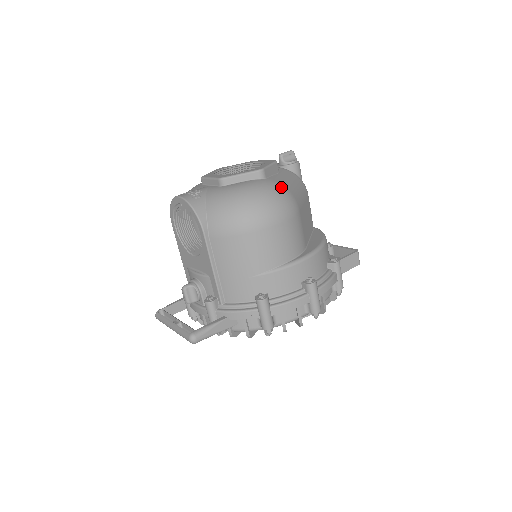
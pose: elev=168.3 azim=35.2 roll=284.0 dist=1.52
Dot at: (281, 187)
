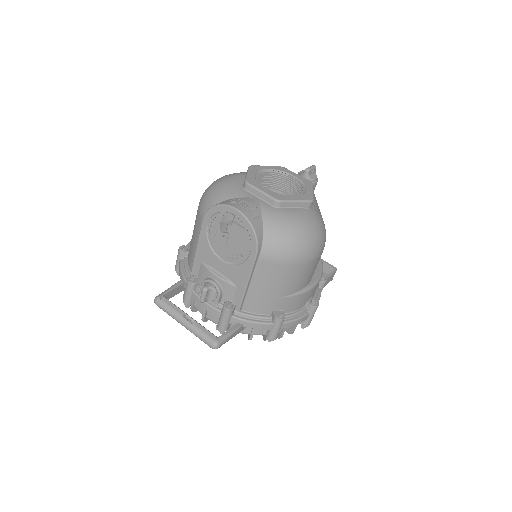
Dot at: (322, 221)
